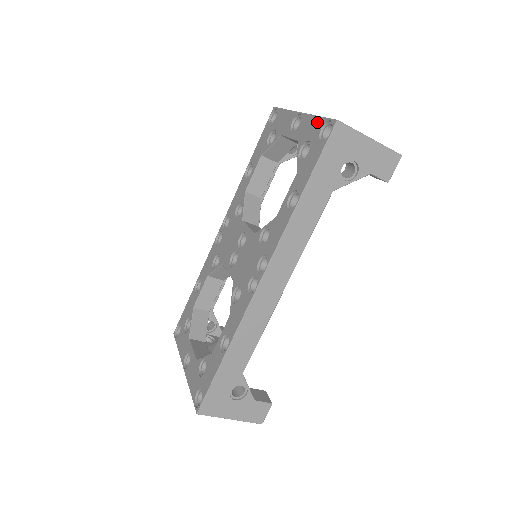
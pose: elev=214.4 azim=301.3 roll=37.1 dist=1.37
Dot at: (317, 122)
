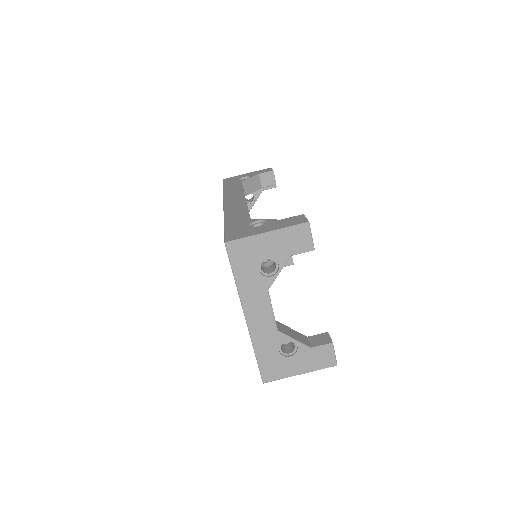
Dot at: occluded
